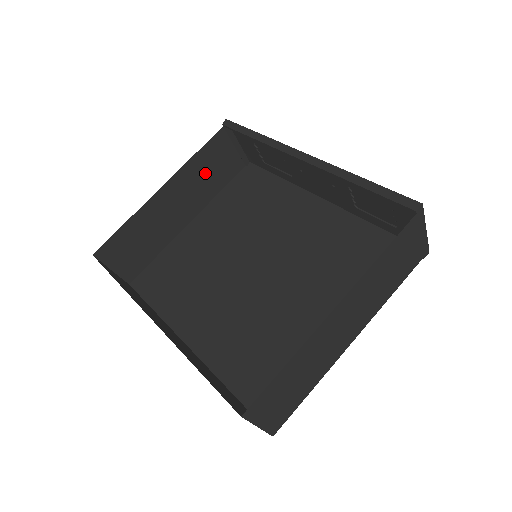
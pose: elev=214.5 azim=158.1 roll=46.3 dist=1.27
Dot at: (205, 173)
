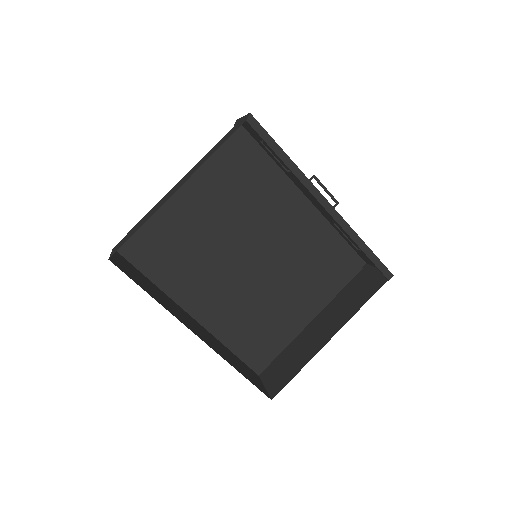
Dot at: (209, 154)
